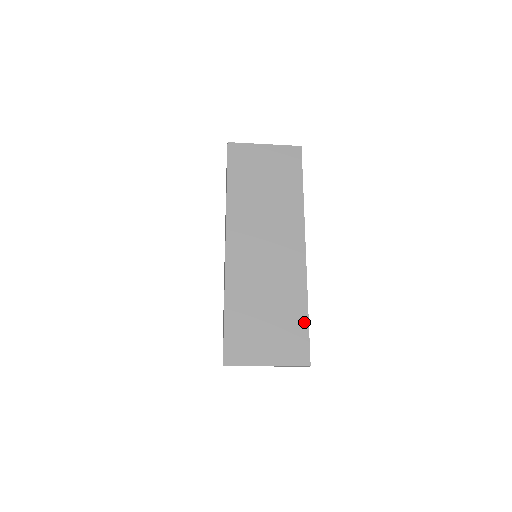
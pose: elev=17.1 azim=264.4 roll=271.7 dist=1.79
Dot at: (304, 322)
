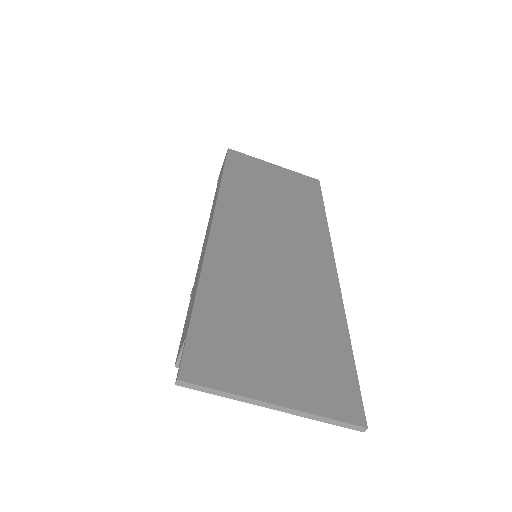
Dot at: (344, 350)
